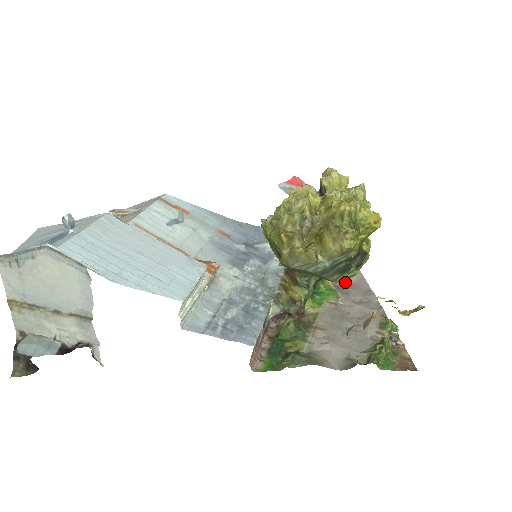
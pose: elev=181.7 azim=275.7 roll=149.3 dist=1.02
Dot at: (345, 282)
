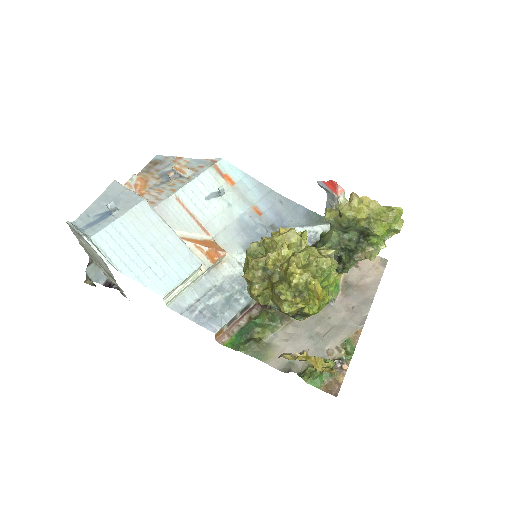
Dot at: (357, 281)
